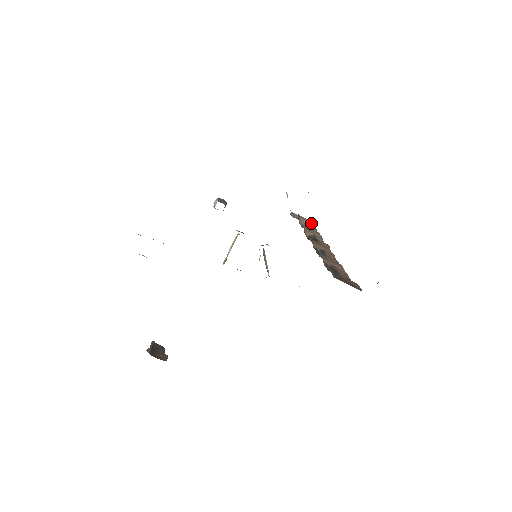
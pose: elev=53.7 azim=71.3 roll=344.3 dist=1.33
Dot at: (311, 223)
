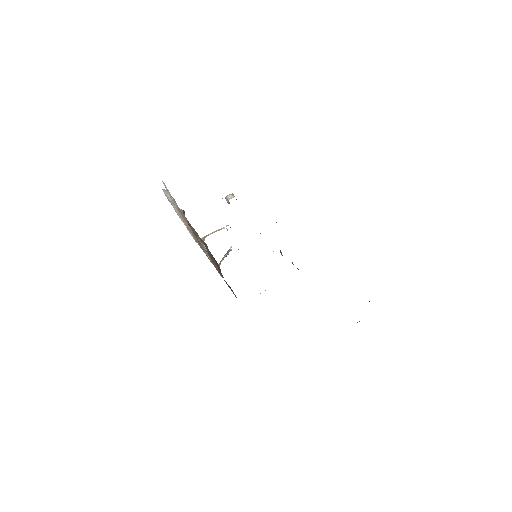
Dot at: (282, 255)
